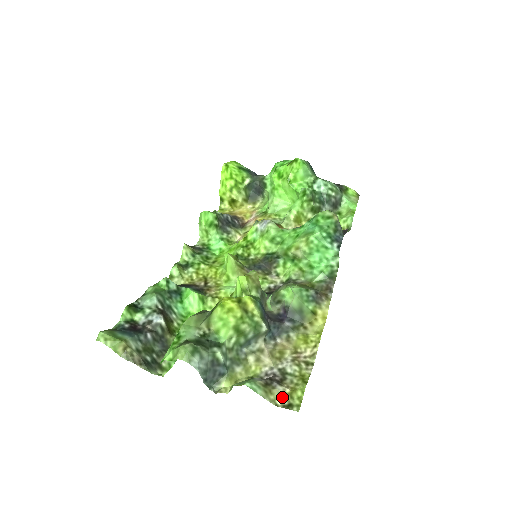
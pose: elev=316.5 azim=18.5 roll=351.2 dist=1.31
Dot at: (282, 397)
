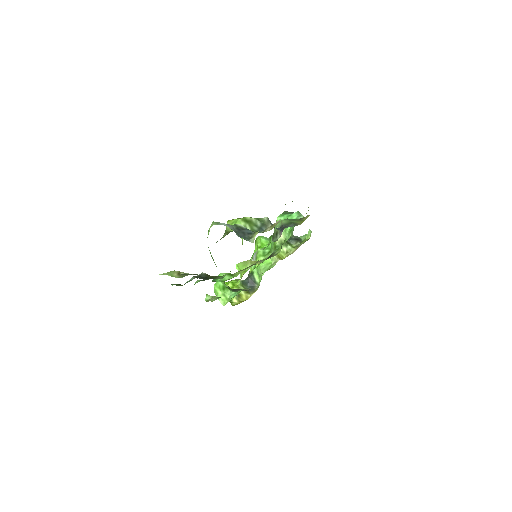
Dot at: occluded
